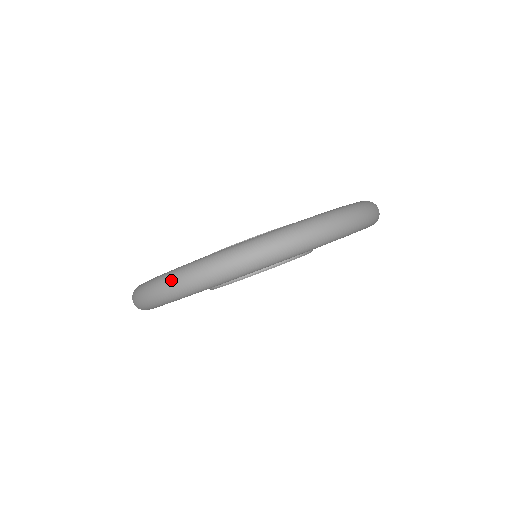
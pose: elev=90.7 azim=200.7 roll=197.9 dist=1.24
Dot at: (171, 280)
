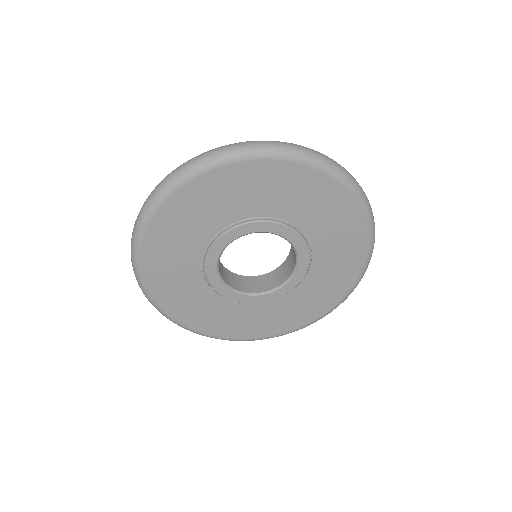
Dot at: occluded
